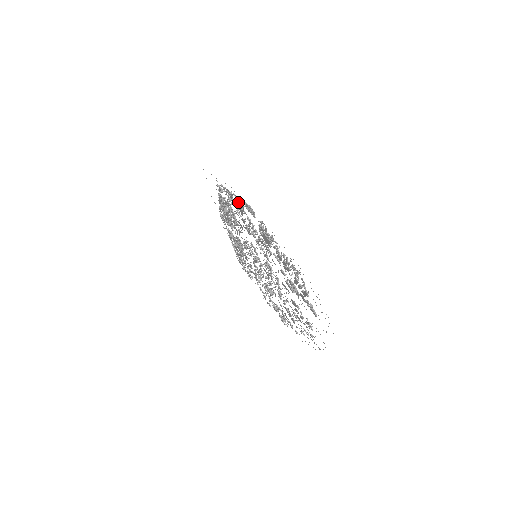
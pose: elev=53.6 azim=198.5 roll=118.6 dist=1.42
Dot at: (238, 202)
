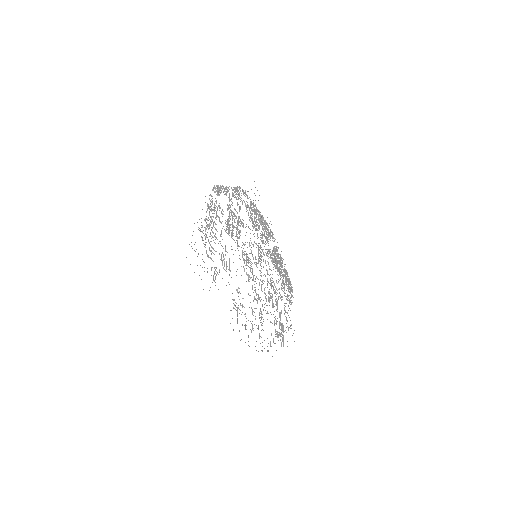
Dot at: occluded
